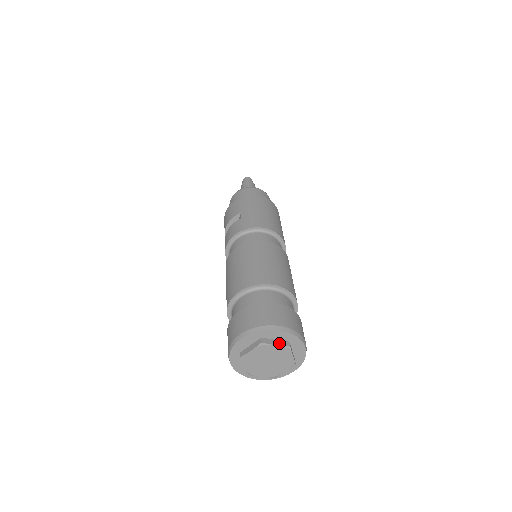
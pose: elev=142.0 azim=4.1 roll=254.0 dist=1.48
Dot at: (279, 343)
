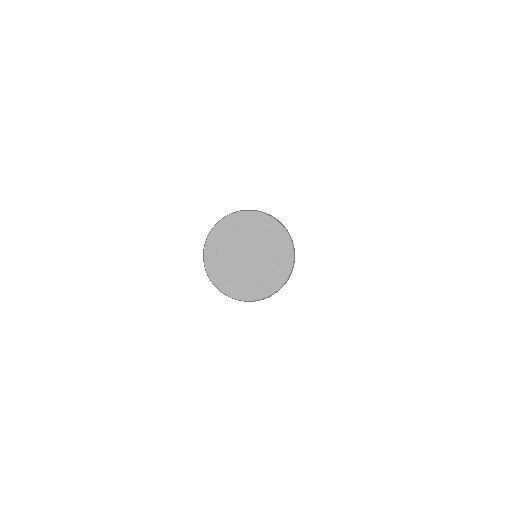
Dot at: (258, 227)
